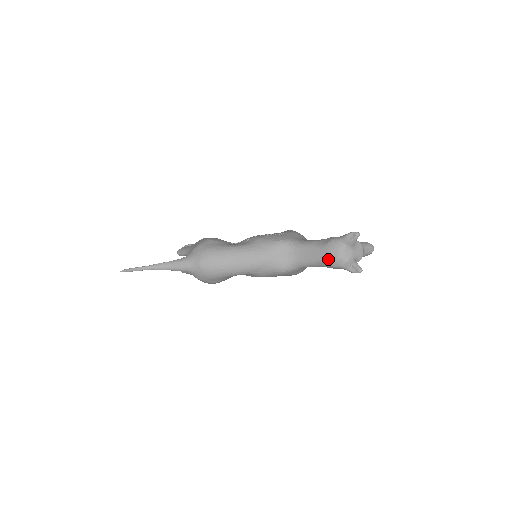
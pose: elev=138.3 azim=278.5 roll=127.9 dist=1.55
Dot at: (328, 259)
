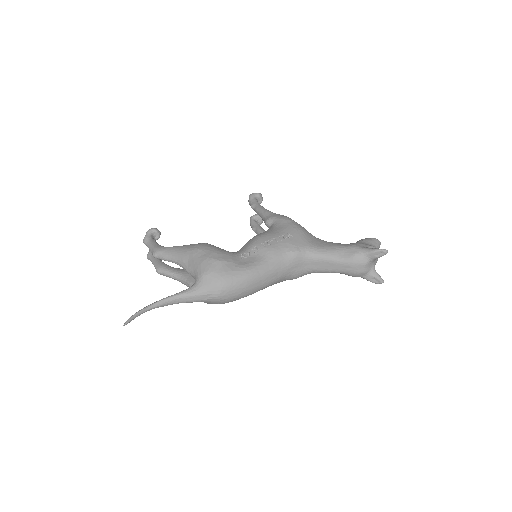
Dot at: (351, 272)
